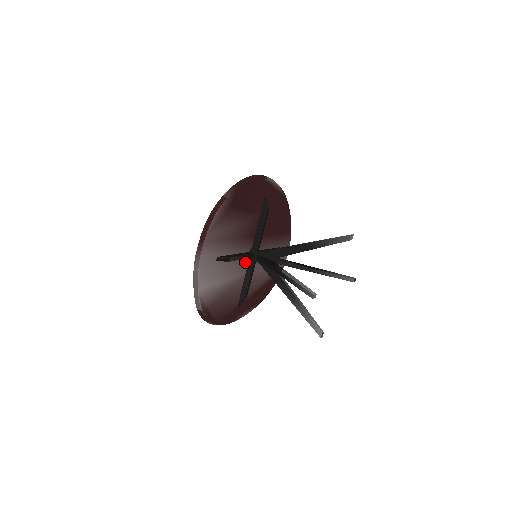
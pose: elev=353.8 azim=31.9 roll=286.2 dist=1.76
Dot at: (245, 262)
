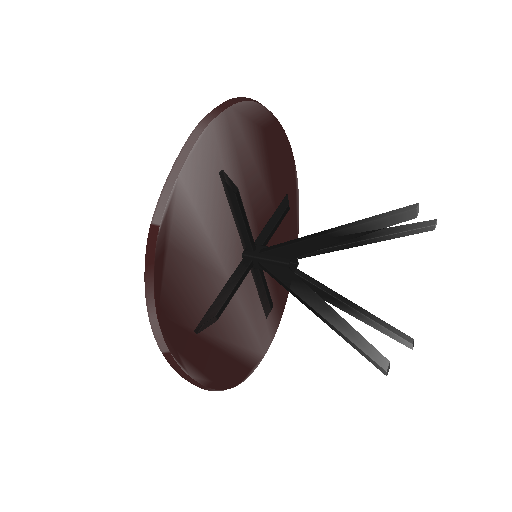
Dot at: (236, 256)
